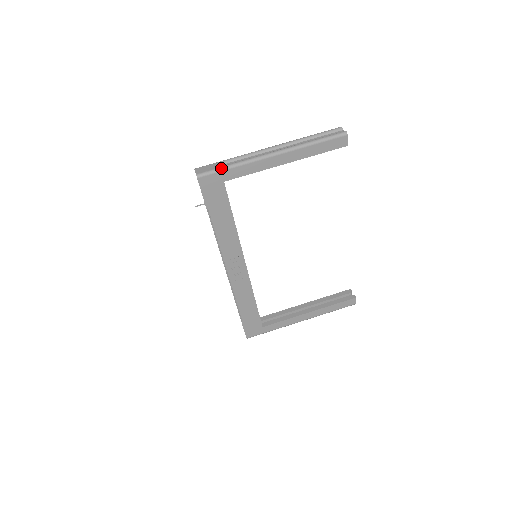
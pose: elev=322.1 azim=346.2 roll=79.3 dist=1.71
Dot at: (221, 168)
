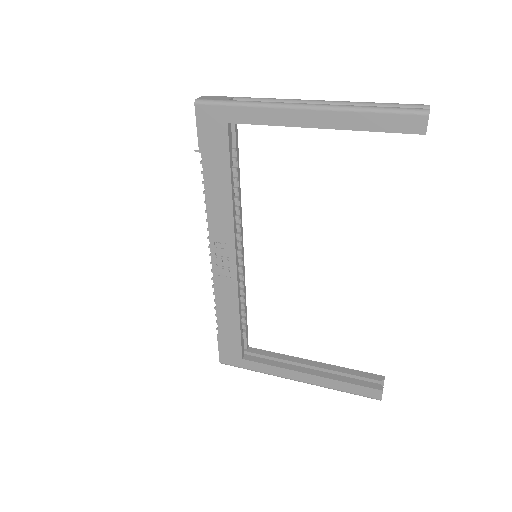
Dot at: (228, 101)
